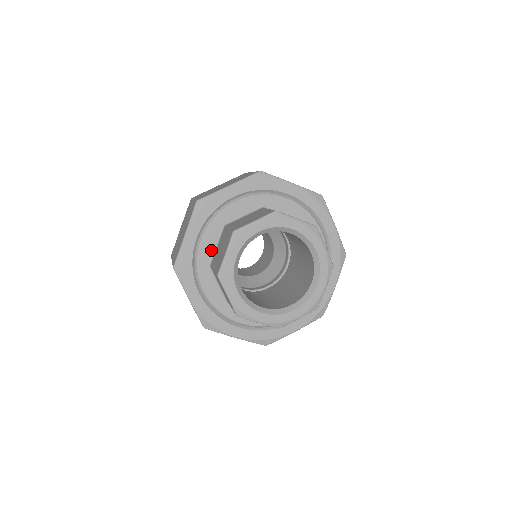
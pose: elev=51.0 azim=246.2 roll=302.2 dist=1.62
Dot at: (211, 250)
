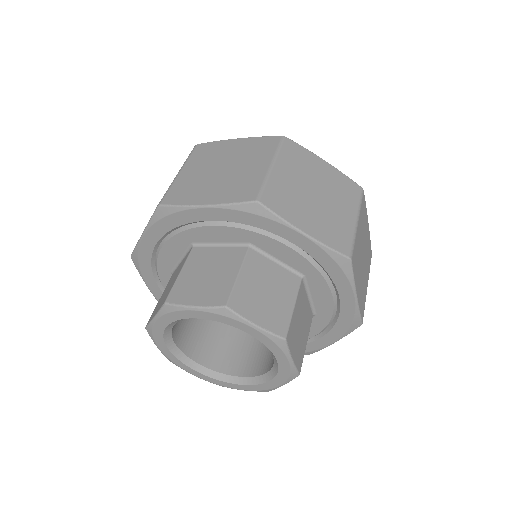
Dot at: (211, 240)
